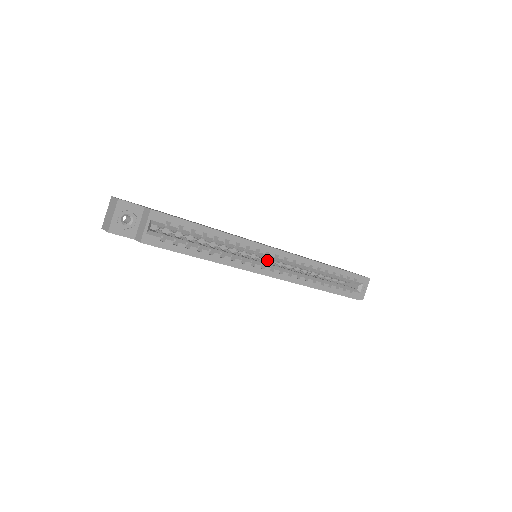
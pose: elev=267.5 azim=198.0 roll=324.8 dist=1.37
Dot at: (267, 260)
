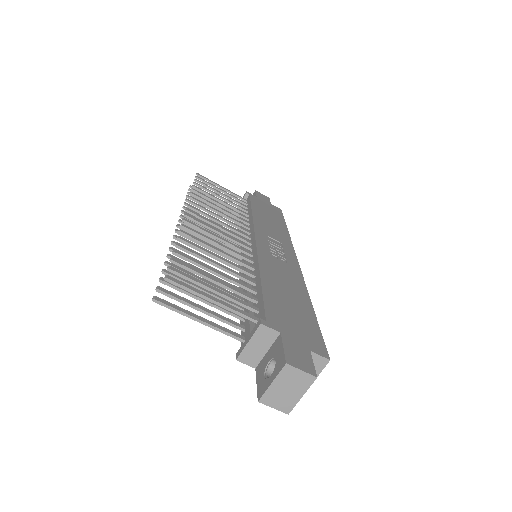
Dot at: occluded
